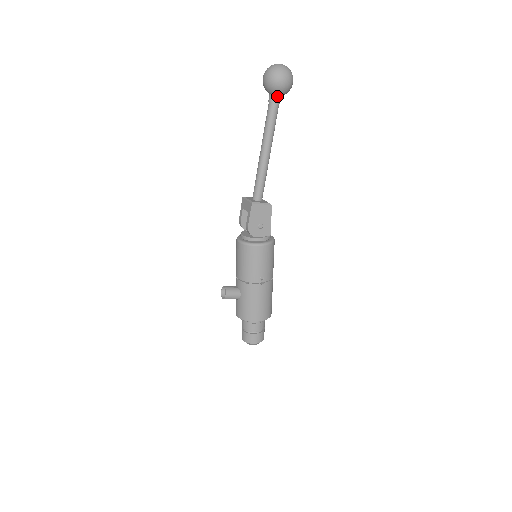
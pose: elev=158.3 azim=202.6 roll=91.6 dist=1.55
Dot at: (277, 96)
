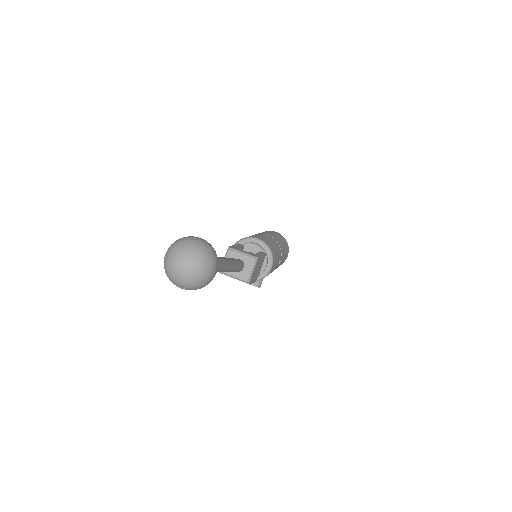
Dot at: occluded
